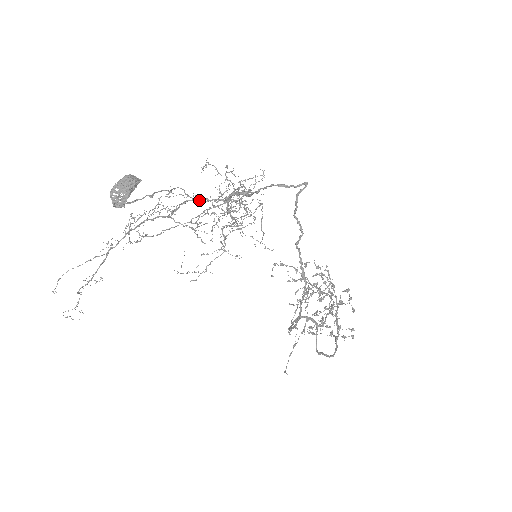
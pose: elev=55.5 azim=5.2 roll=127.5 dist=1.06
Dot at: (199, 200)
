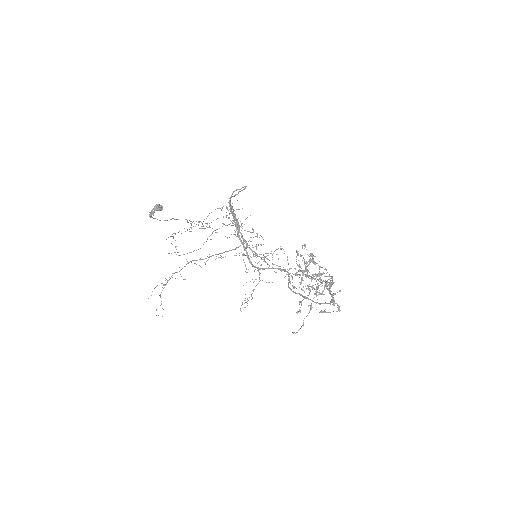
Dot at: (234, 249)
